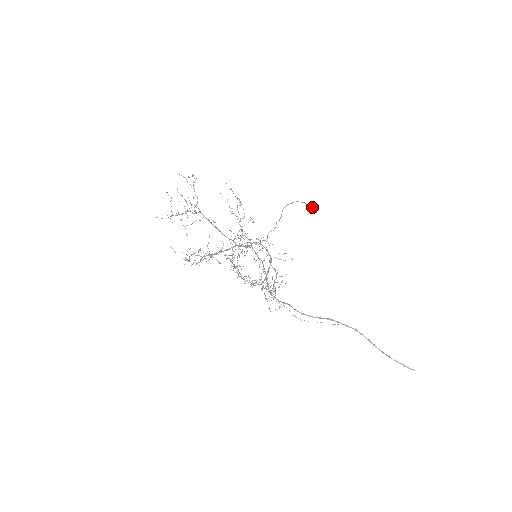
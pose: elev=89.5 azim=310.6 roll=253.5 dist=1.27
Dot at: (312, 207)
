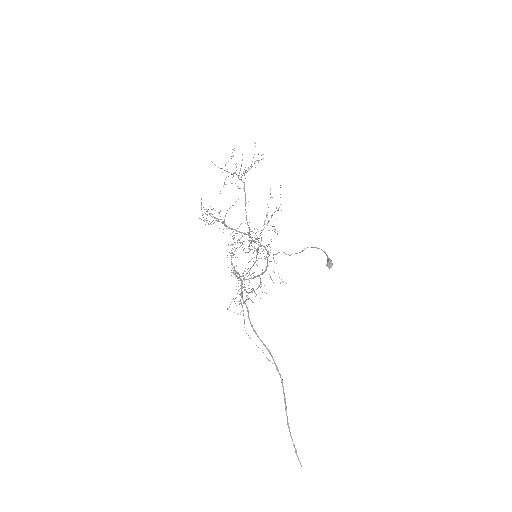
Dot at: (330, 261)
